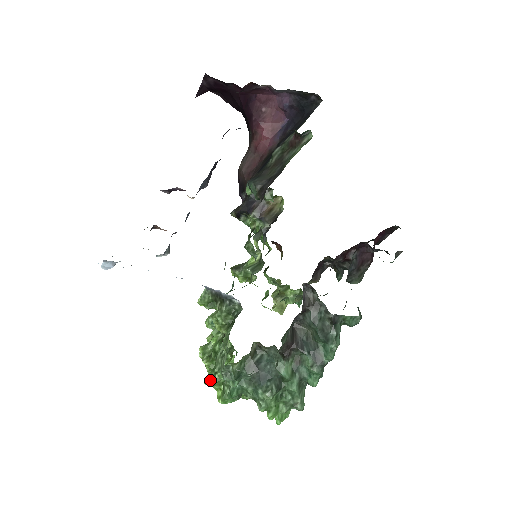
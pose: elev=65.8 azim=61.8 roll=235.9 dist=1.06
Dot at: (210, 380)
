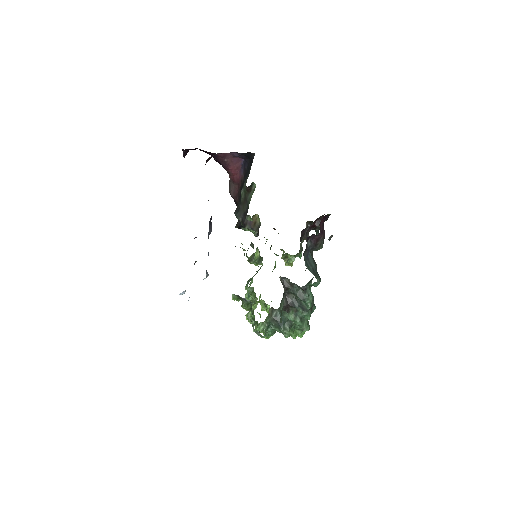
Dot at: occluded
